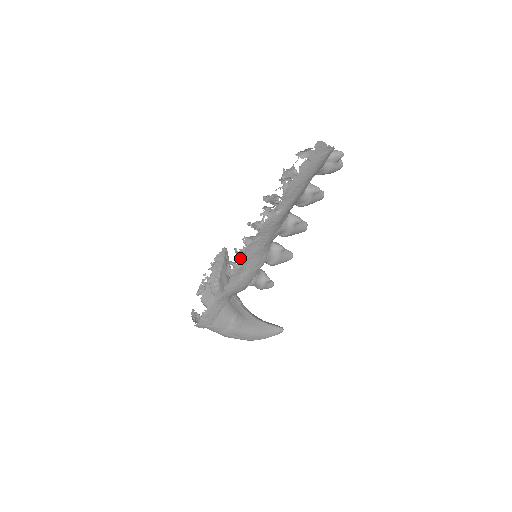
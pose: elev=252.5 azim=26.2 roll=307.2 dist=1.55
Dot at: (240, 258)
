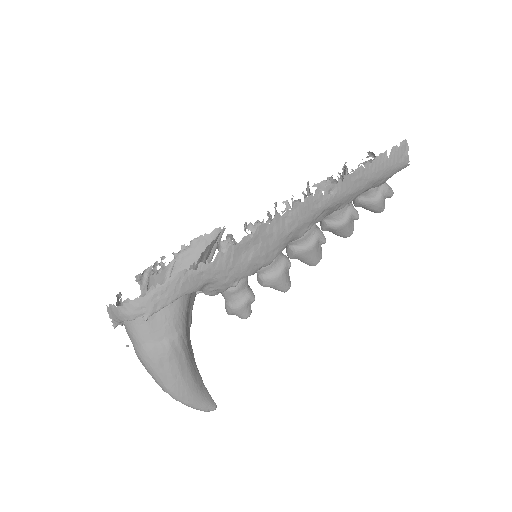
Dot at: (261, 224)
